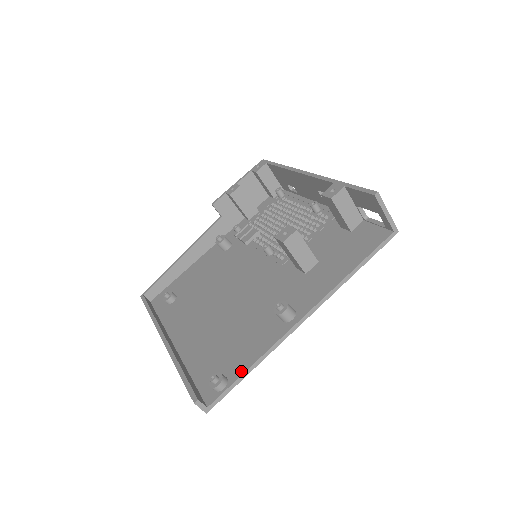
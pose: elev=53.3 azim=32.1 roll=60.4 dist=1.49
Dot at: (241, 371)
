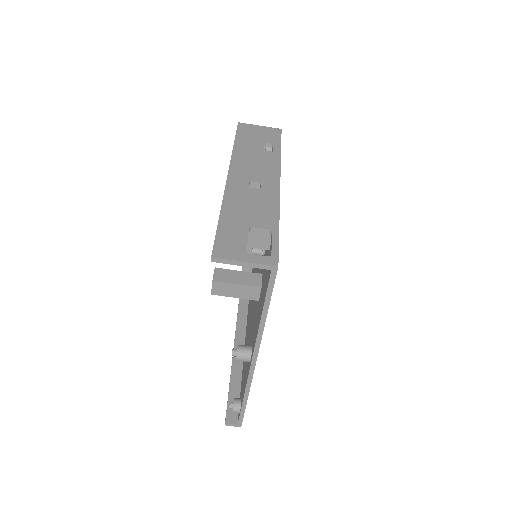
Dot at: (242, 401)
